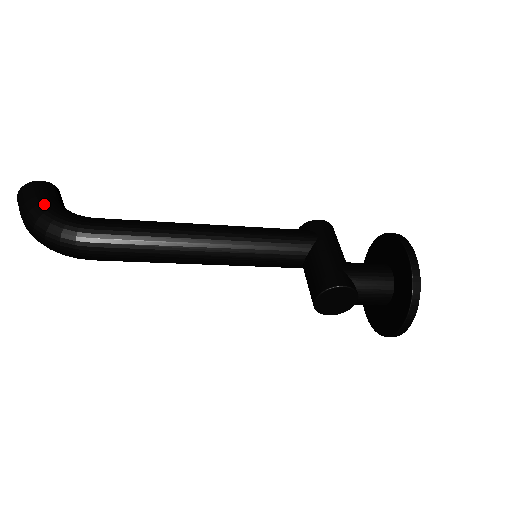
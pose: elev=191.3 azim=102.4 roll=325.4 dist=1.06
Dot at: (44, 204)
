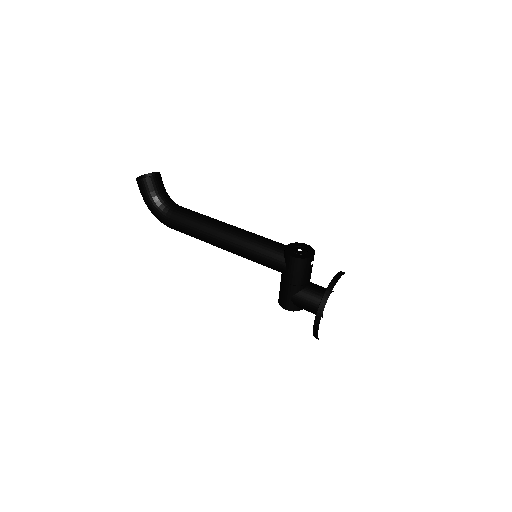
Dot at: (147, 202)
